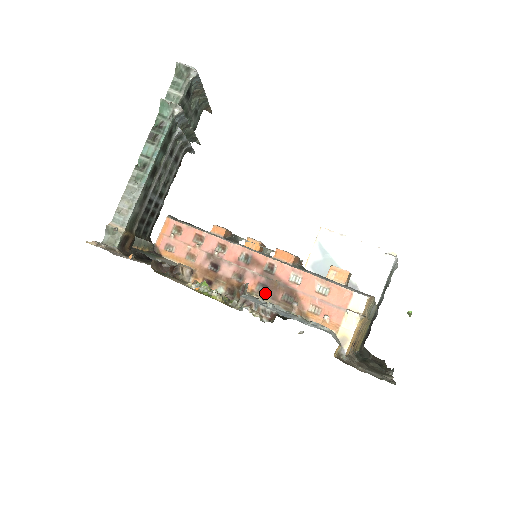
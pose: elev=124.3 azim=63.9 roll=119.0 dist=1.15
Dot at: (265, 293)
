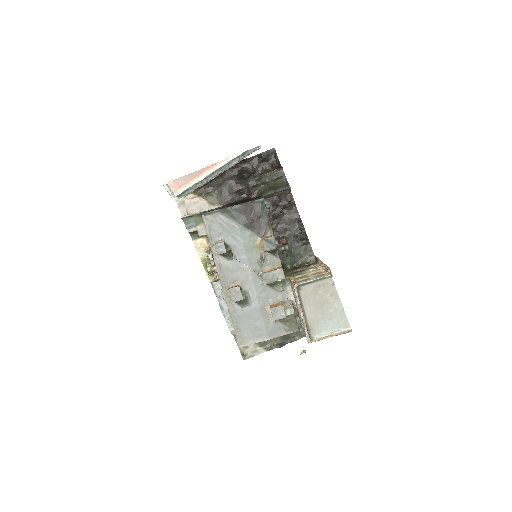
Dot at: occluded
